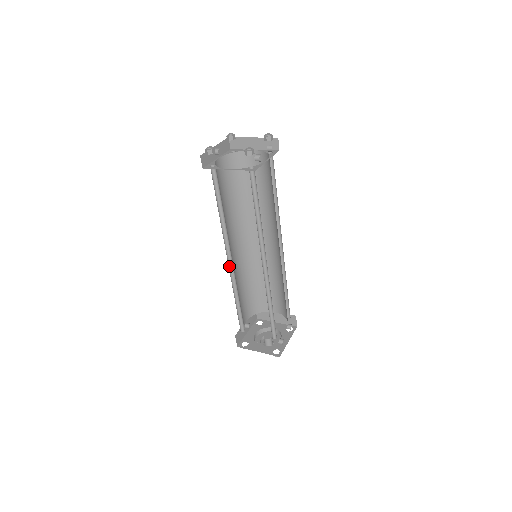
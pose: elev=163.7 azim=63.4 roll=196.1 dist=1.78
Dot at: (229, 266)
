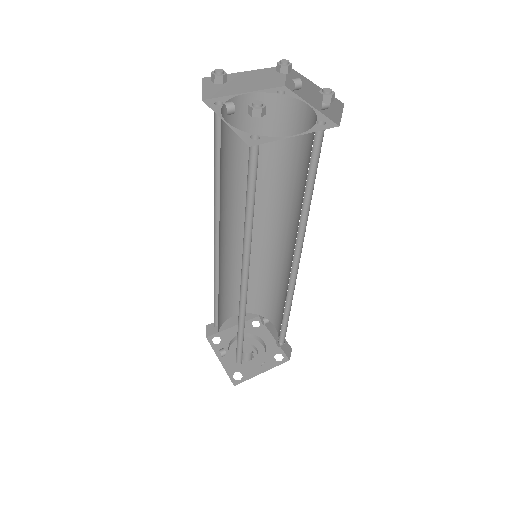
Dot at: (240, 289)
